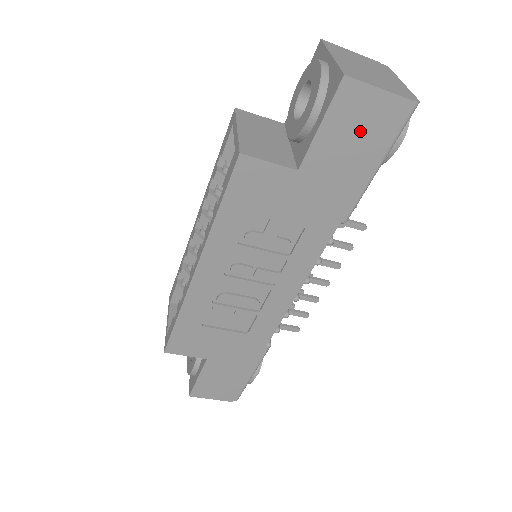
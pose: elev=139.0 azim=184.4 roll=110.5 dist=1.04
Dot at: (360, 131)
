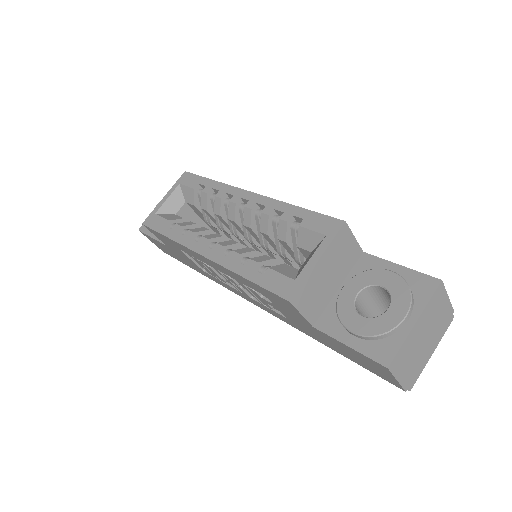
Dot at: (365, 363)
